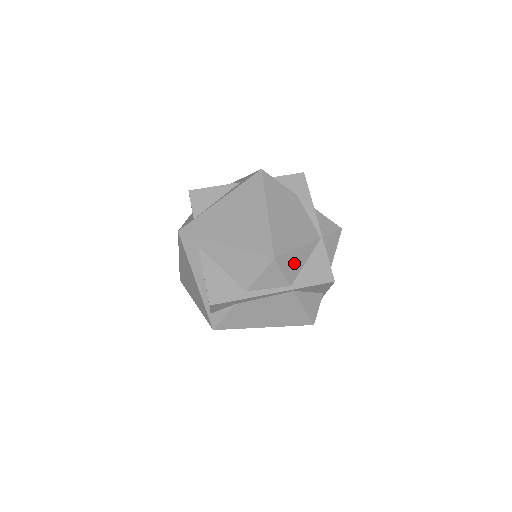
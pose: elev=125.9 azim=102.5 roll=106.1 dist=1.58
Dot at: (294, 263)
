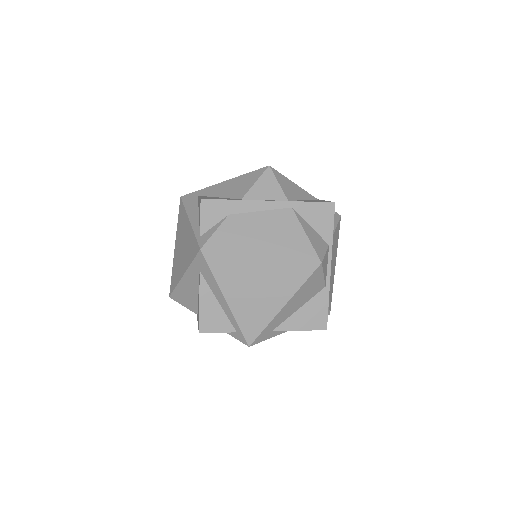
Dot at: (291, 189)
